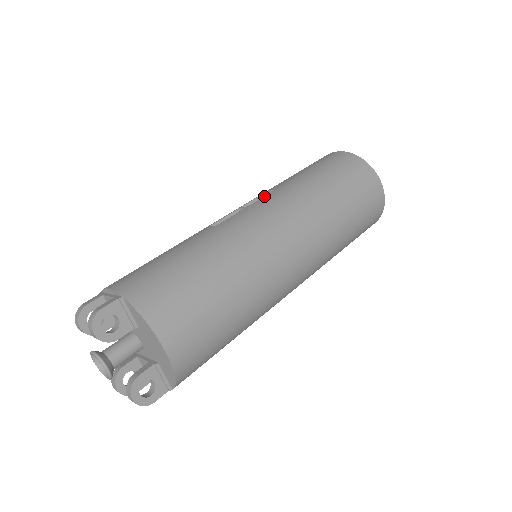
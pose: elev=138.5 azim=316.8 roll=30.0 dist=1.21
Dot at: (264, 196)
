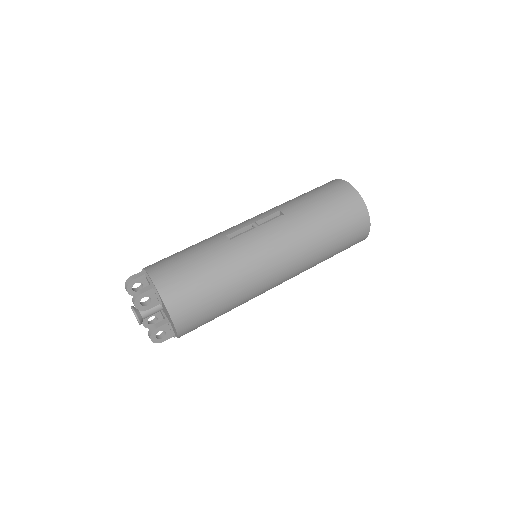
Dot at: (274, 219)
